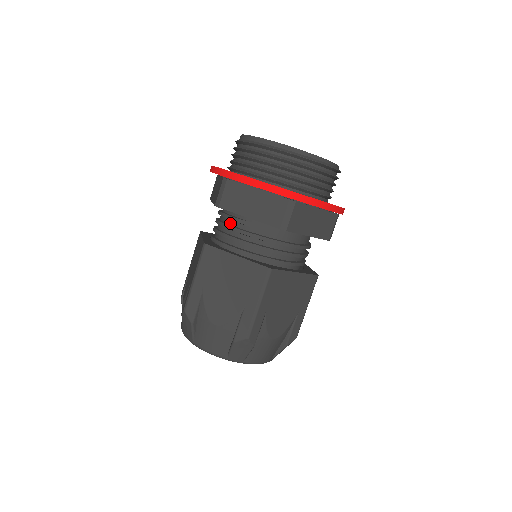
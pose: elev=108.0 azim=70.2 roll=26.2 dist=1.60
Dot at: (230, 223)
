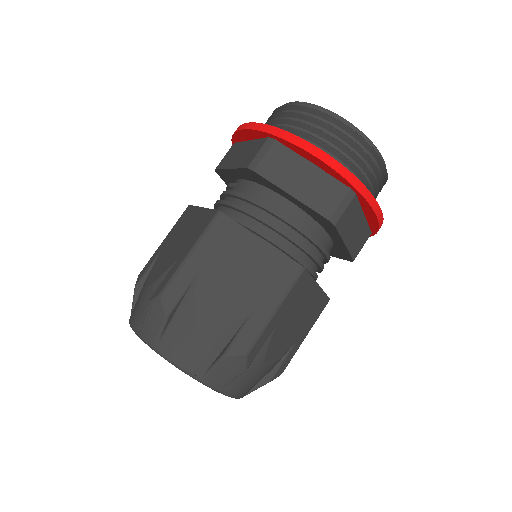
Dot at: occluded
